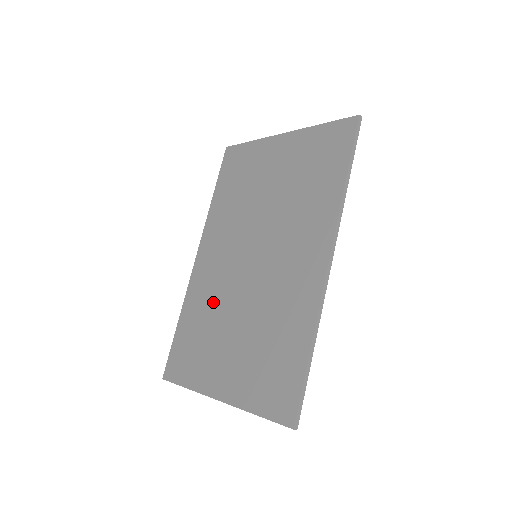
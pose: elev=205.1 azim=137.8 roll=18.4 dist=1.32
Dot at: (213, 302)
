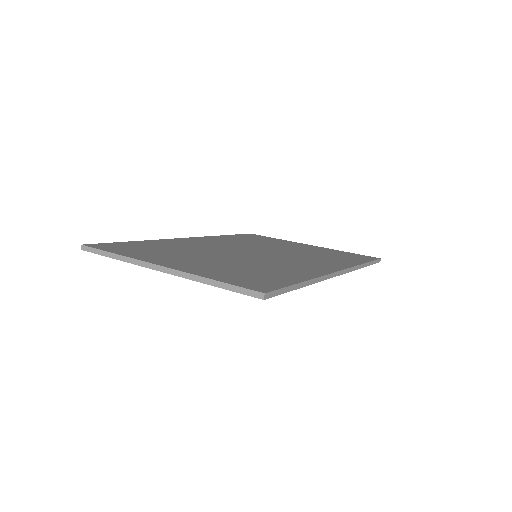
Dot at: (193, 248)
